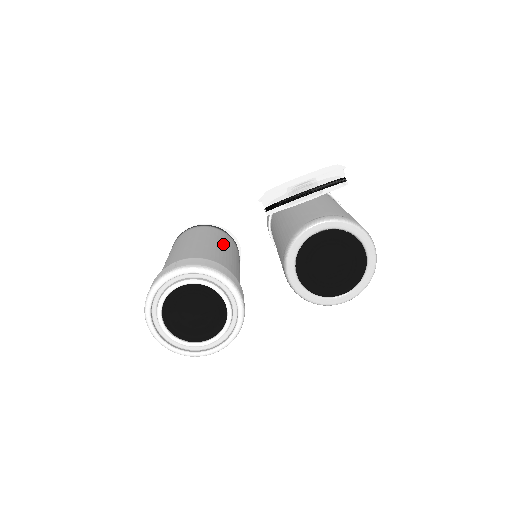
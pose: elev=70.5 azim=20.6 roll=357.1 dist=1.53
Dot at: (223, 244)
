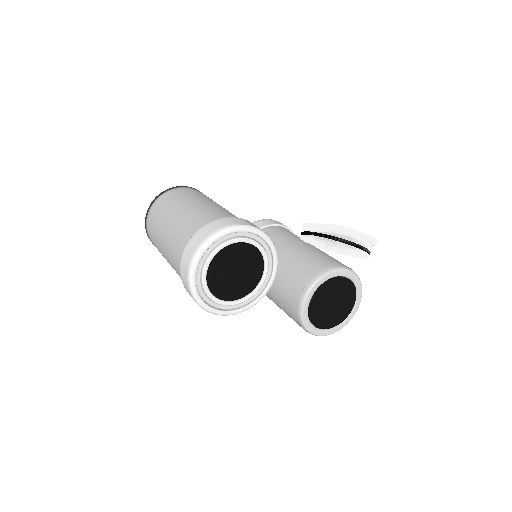
Dot at: occluded
